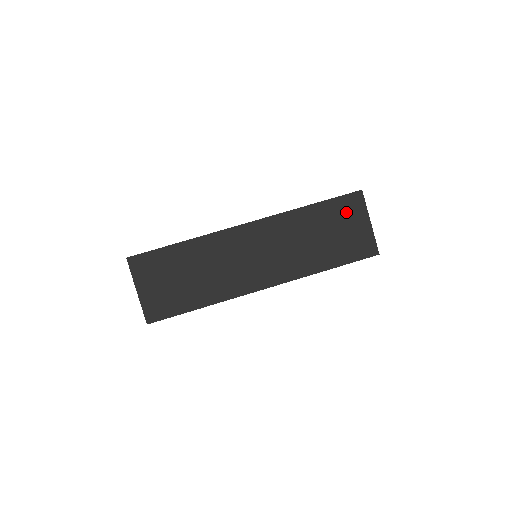
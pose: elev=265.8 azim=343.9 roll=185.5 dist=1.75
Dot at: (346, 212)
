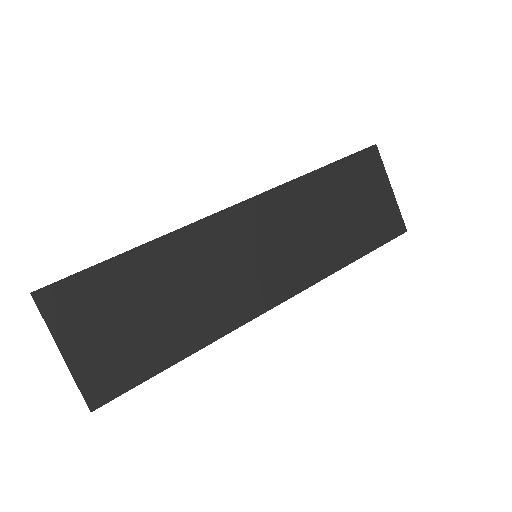
Dot at: (363, 176)
